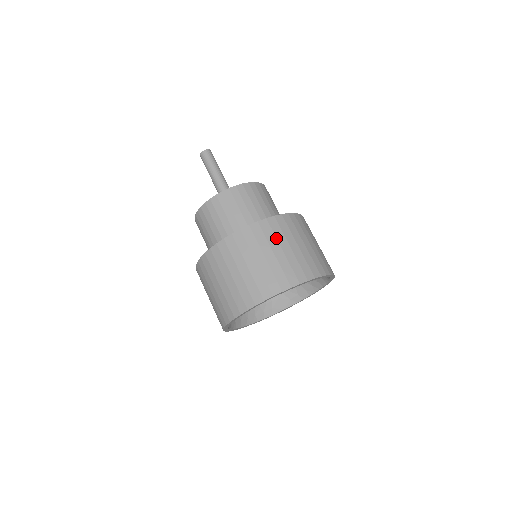
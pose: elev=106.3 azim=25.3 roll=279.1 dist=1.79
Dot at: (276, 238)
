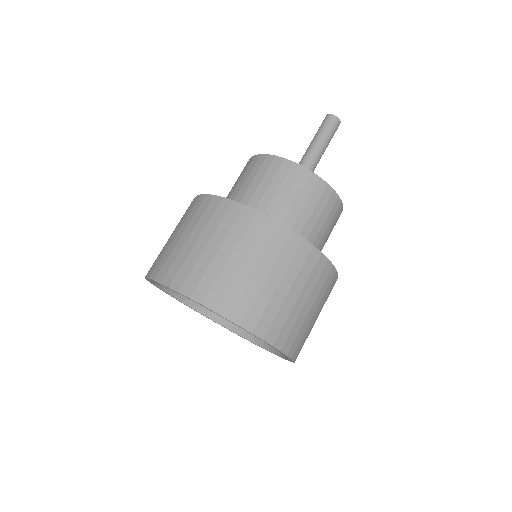
Dot at: (277, 259)
